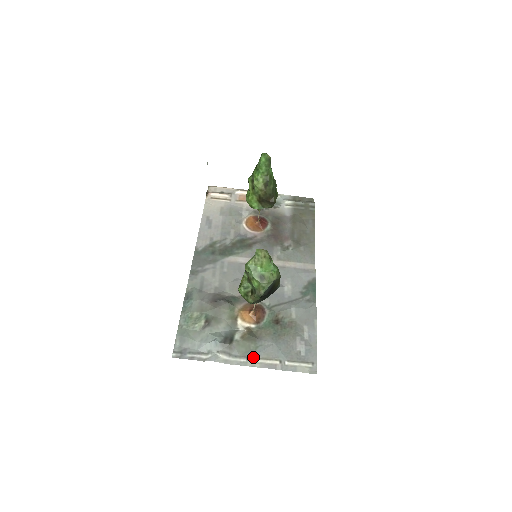
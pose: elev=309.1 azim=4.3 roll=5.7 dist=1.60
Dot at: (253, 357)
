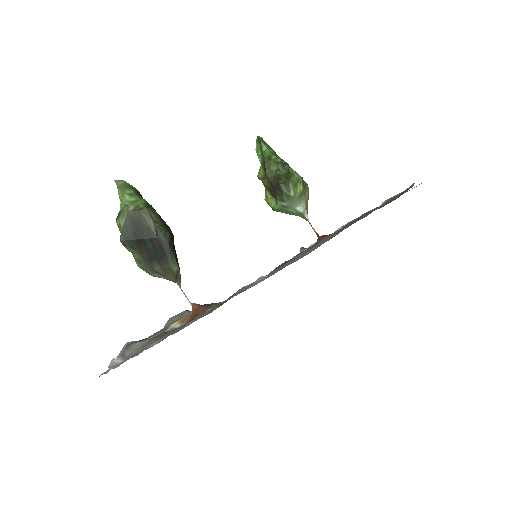
Dot at: occluded
